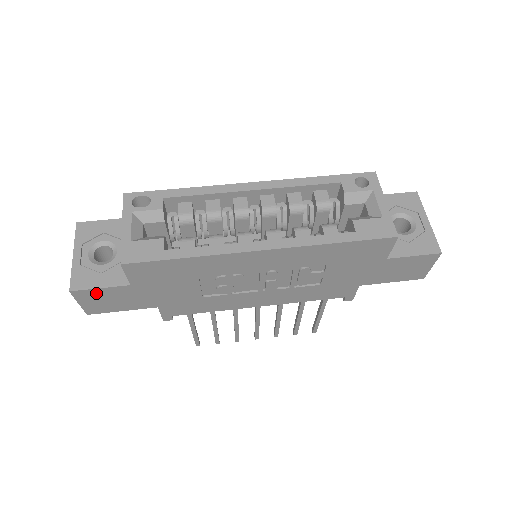
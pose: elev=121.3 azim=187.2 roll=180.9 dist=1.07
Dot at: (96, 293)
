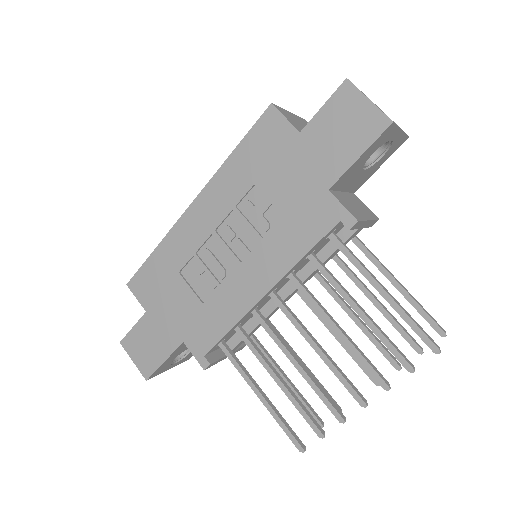
Dot at: (134, 337)
